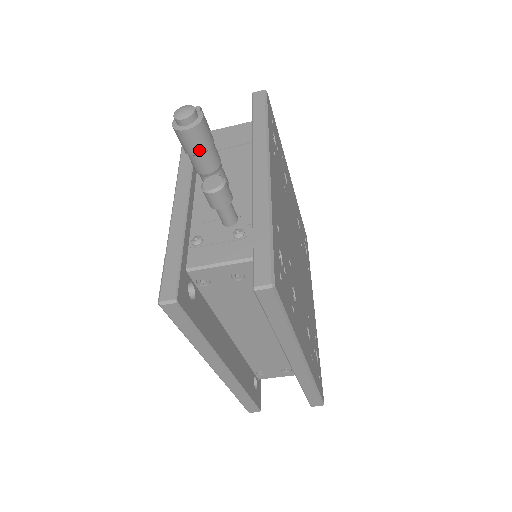
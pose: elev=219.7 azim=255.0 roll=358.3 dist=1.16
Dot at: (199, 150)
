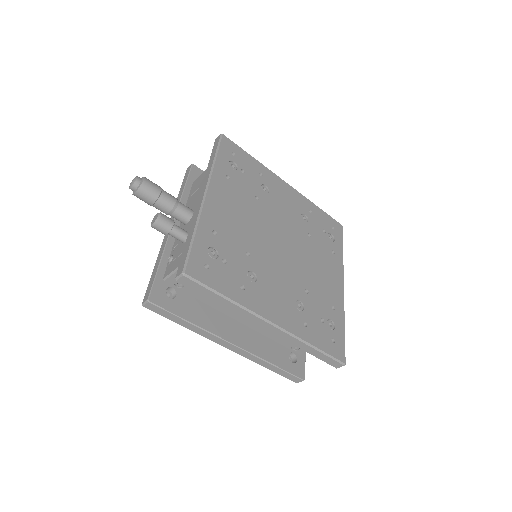
Dot at: (152, 201)
